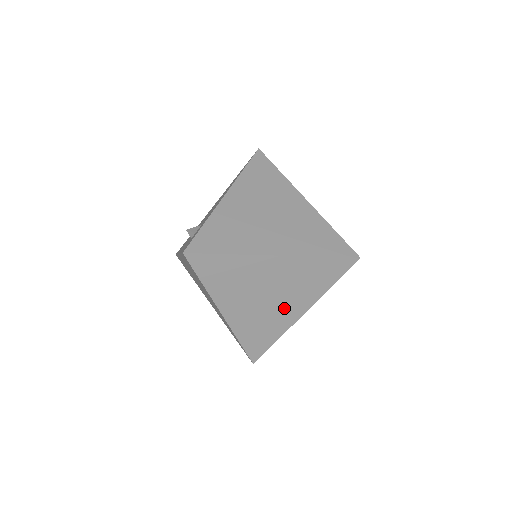
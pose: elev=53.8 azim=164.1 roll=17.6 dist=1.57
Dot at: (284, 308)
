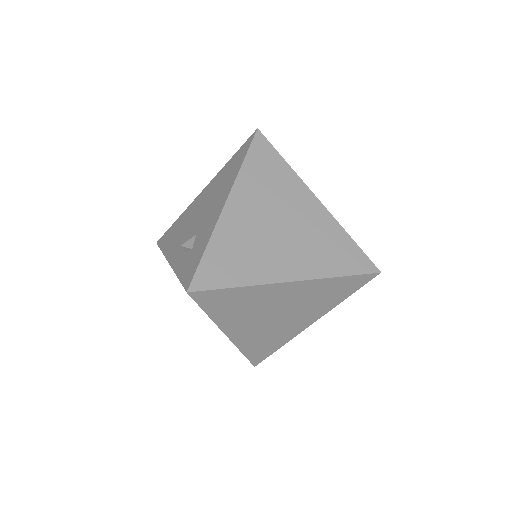
Dot at: (293, 322)
